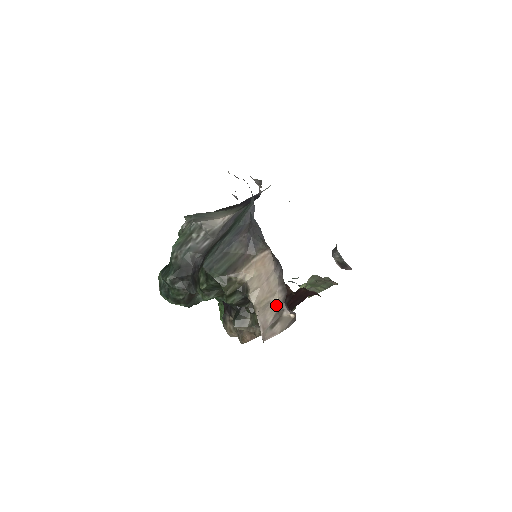
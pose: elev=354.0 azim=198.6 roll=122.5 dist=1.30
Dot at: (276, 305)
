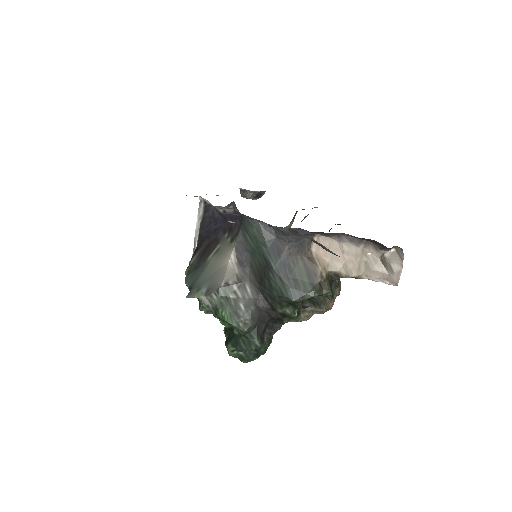
Dot at: (374, 258)
